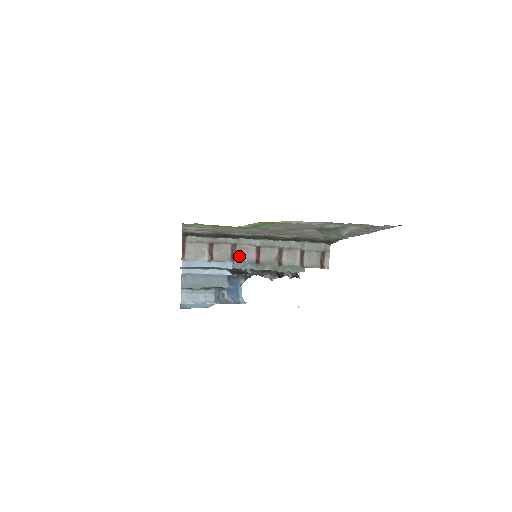
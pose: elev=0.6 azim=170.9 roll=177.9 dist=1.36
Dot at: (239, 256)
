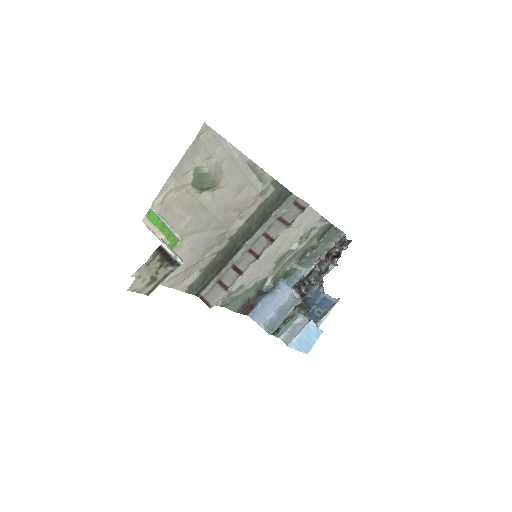
Dot at: (242, 268)
